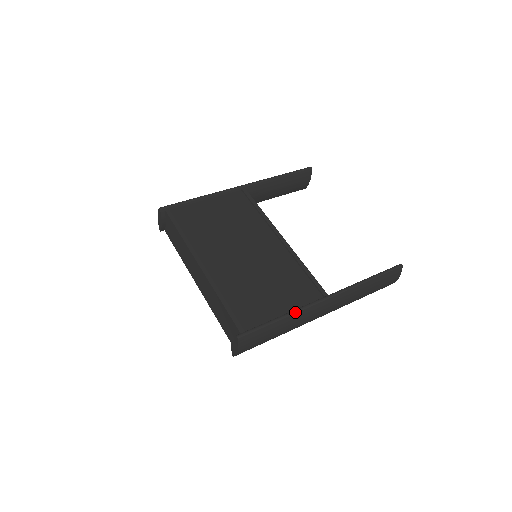
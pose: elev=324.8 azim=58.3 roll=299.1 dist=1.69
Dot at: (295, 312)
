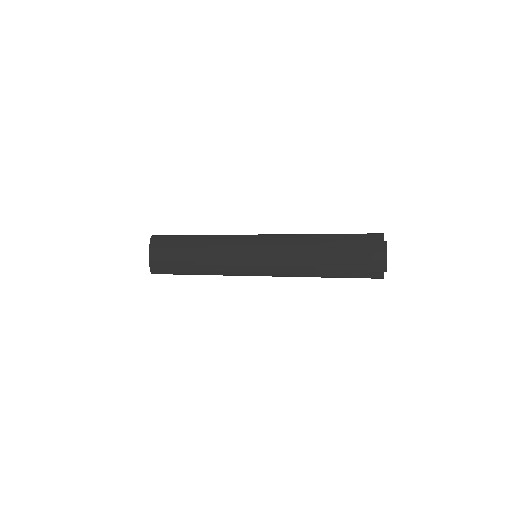
Dot at: (215, 235)
